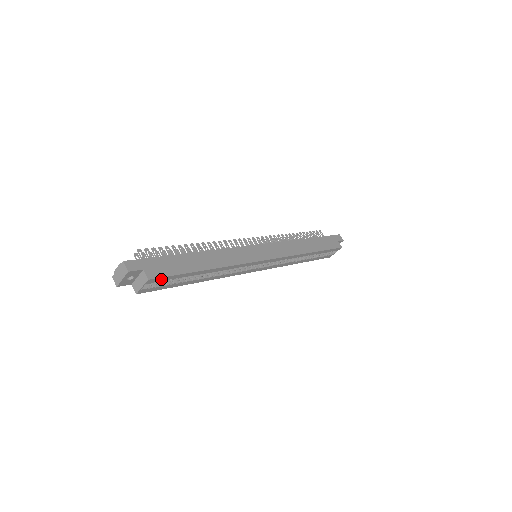
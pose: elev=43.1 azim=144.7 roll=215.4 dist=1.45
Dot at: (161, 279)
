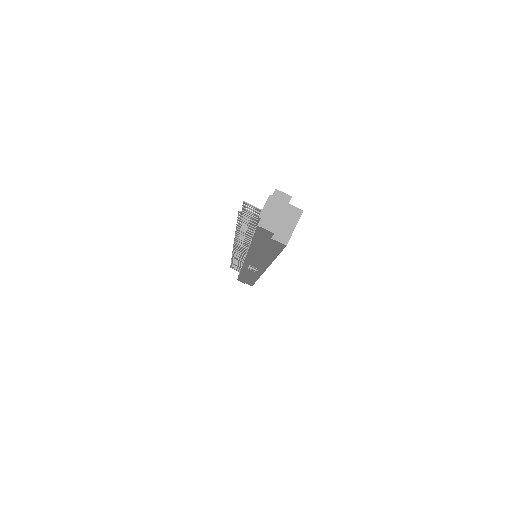
Dot at: occluded
